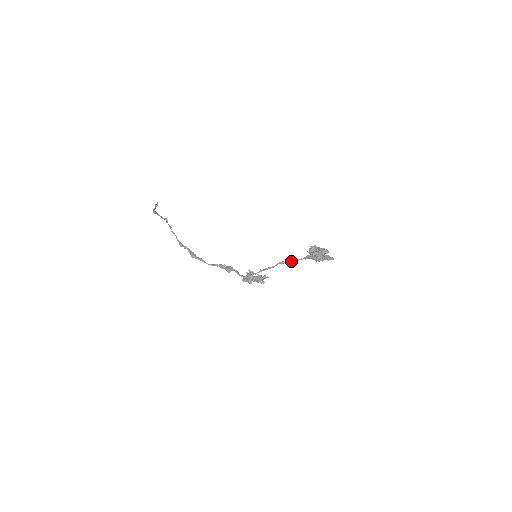
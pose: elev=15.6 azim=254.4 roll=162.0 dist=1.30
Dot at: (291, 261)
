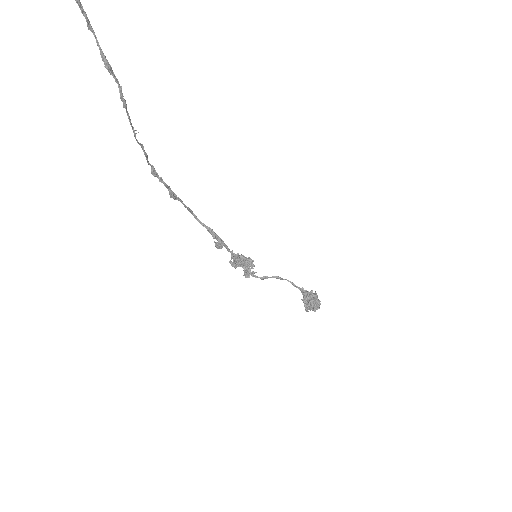
Dot at: occluded
